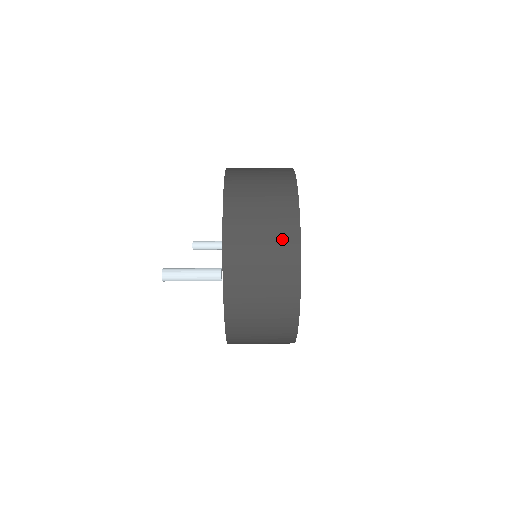
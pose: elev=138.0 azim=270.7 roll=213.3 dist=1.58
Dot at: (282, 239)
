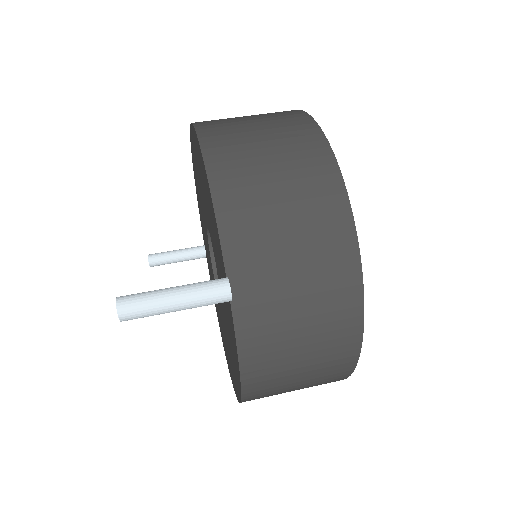
Dot at: (320, 210)
